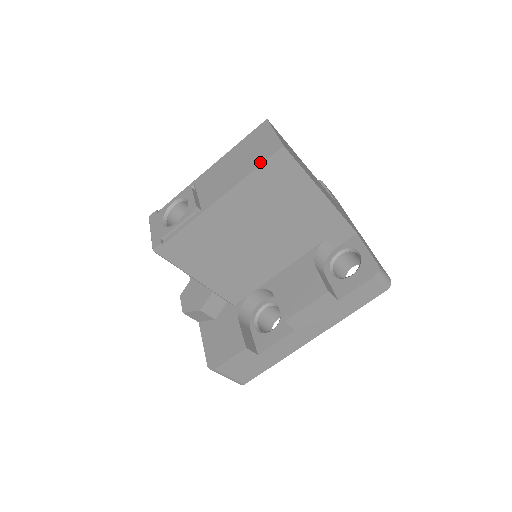
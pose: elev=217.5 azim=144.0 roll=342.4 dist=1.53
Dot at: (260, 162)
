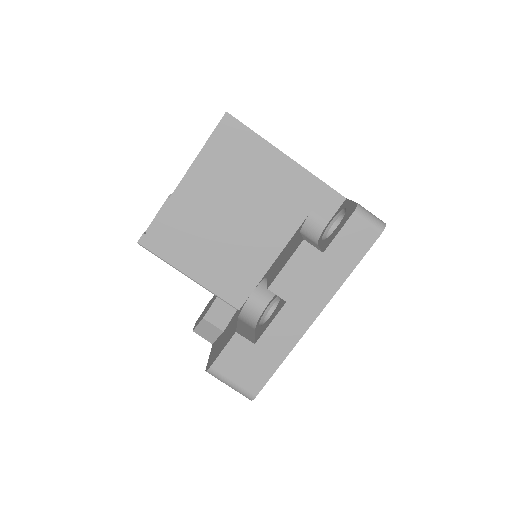
Dot at: (212, 134)
